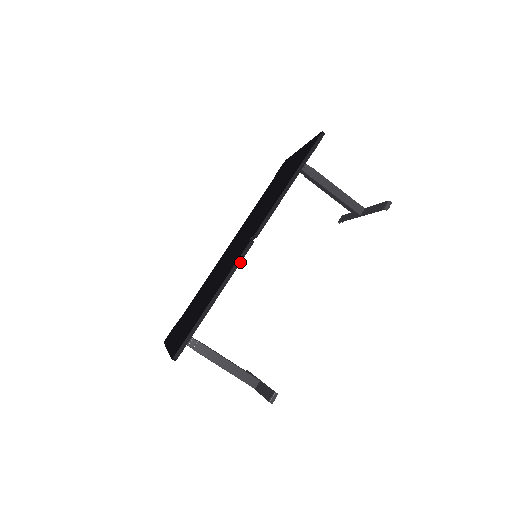
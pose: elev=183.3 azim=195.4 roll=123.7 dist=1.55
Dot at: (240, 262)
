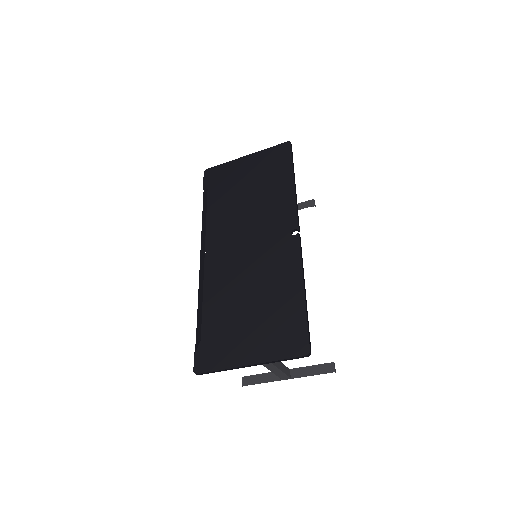
Dot at: occluded
